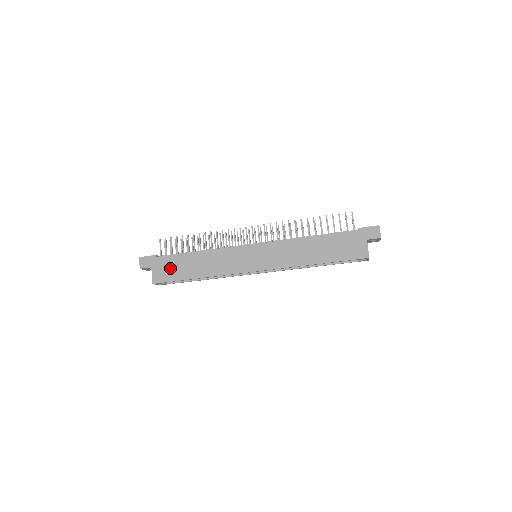
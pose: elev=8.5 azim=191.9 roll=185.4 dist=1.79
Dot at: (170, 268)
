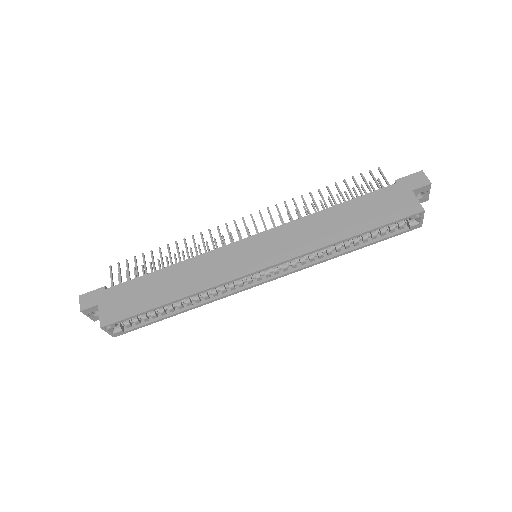
Dot at: (127, 298)
